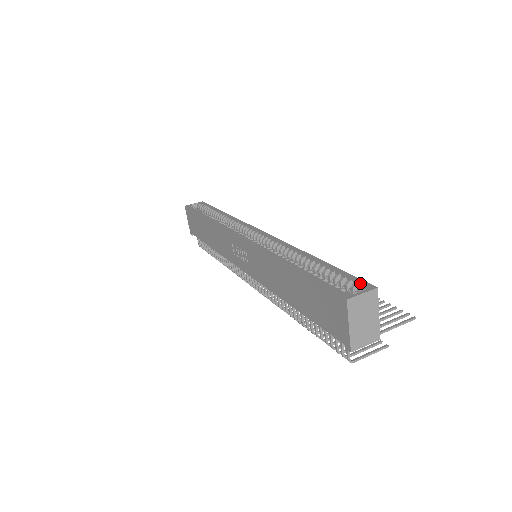
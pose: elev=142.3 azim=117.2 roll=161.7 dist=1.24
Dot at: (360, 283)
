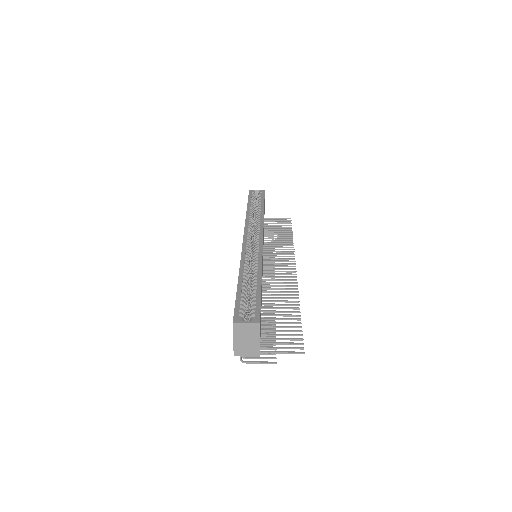
Dot at: (256, 315)
